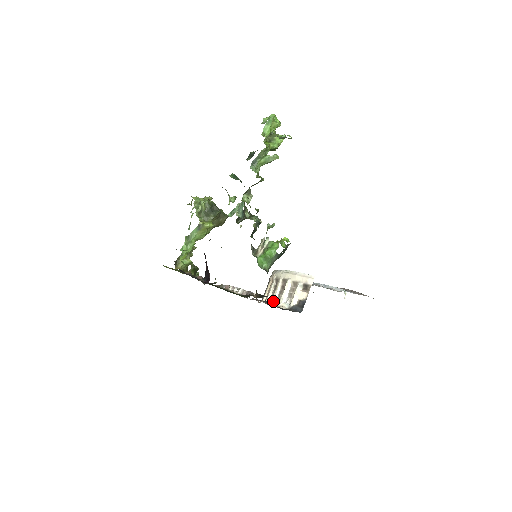
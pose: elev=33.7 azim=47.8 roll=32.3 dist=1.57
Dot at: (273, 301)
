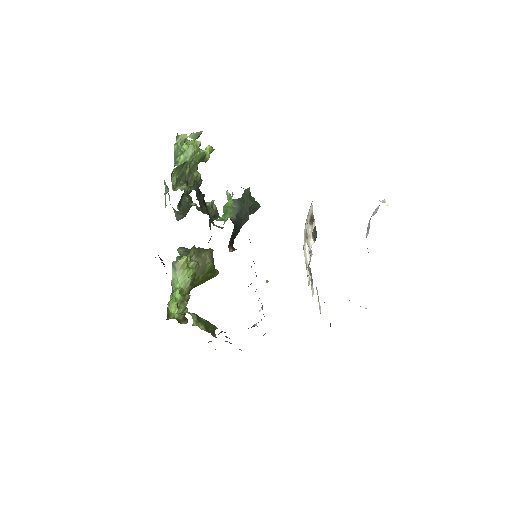
Dot at: (308, 284)
